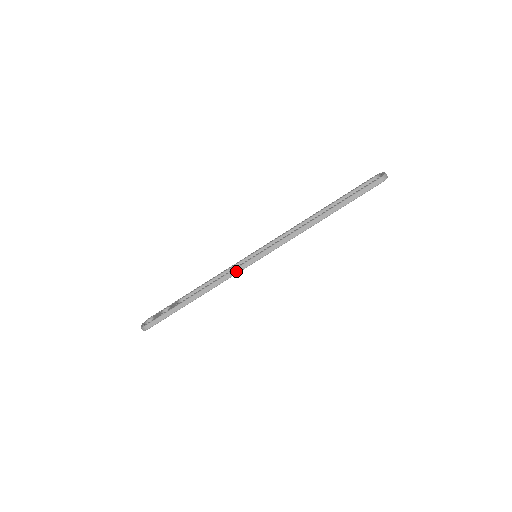
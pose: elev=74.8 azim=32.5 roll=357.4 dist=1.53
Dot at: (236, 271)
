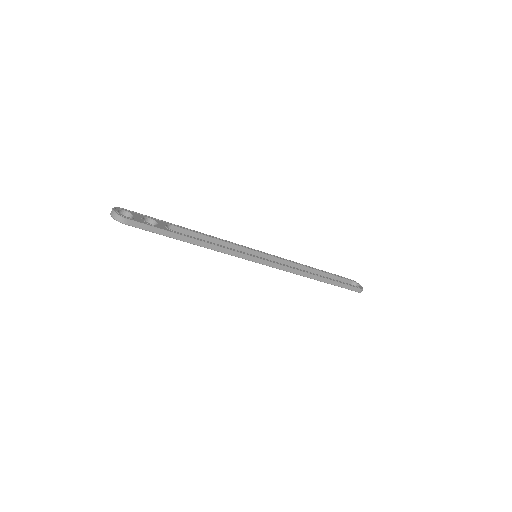
Dot at: (240, 255)
